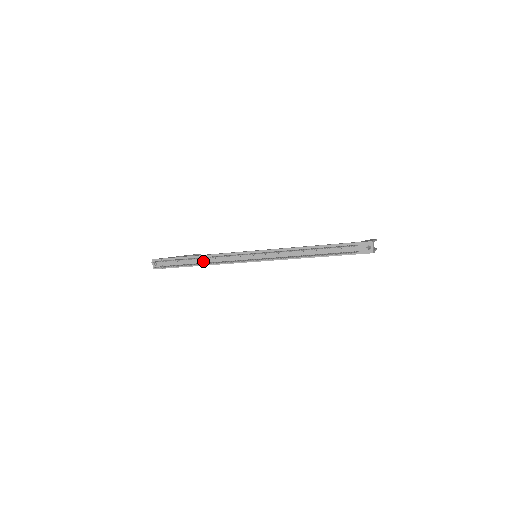
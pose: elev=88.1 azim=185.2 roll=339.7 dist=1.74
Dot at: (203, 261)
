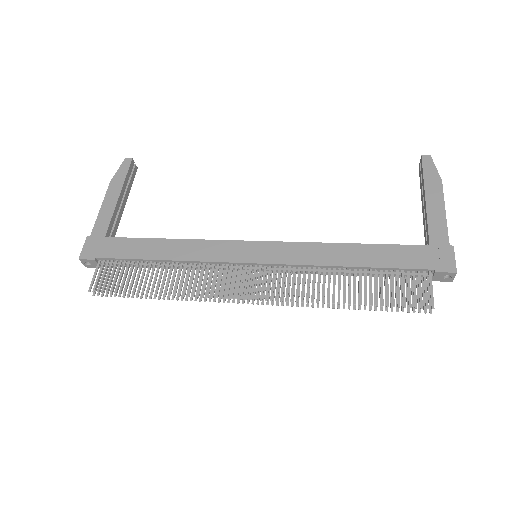
Dot at: (169, 265)
